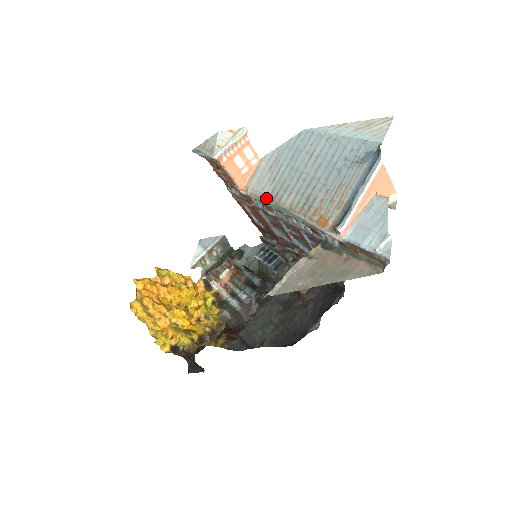
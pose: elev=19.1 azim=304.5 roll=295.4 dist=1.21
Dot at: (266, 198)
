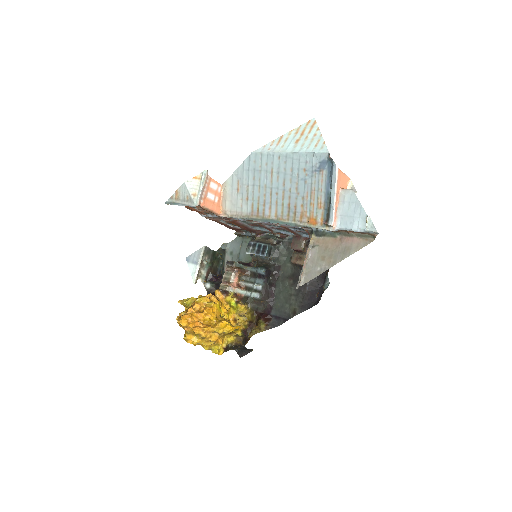
Dot at: (249, 215)
